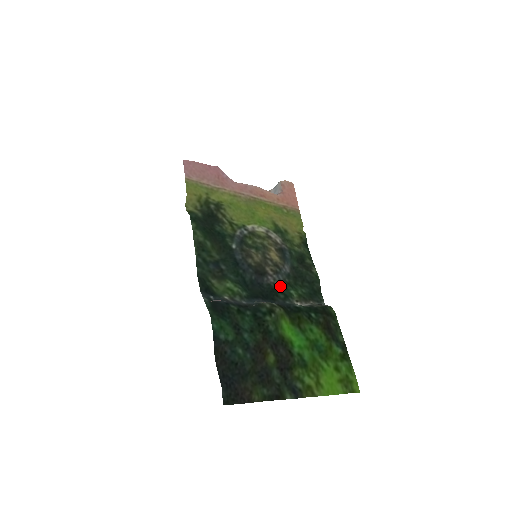
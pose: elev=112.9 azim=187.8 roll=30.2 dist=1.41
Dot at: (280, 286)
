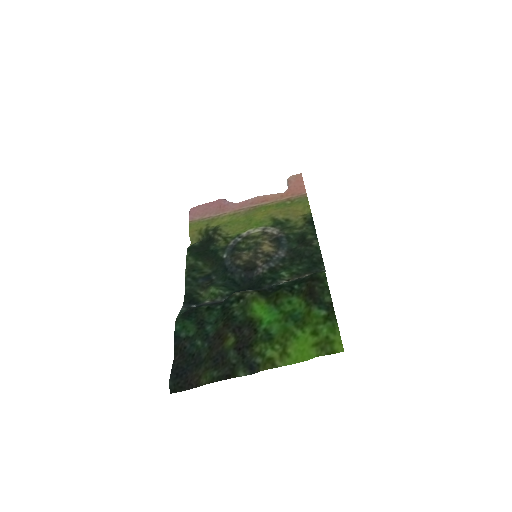
Dot at: (270, 273)
